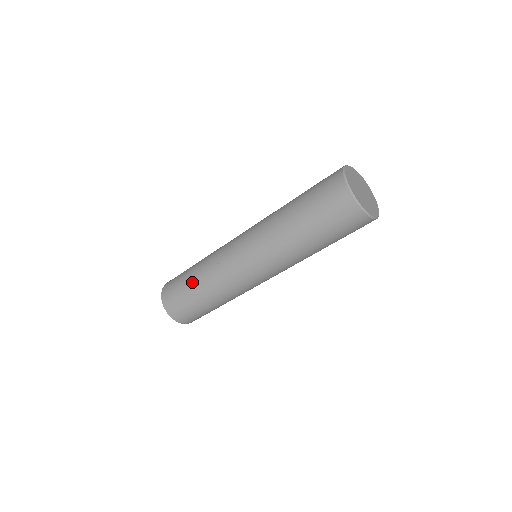
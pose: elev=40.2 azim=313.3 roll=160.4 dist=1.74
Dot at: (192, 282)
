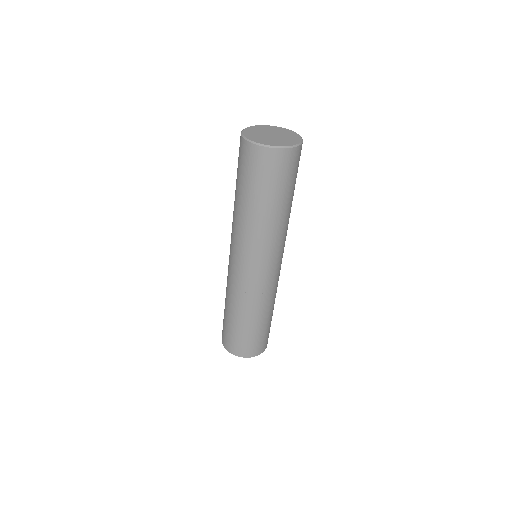
Dot at: occluded
